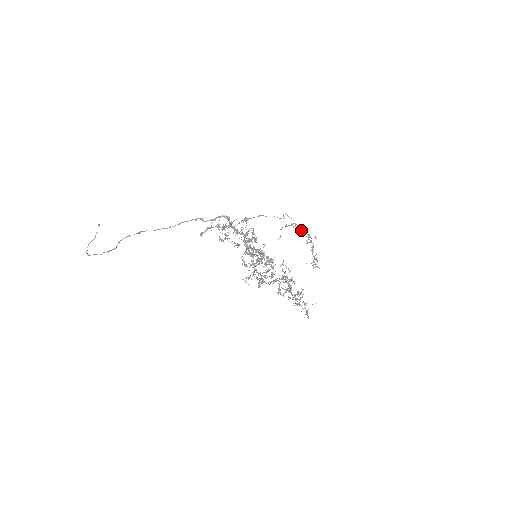
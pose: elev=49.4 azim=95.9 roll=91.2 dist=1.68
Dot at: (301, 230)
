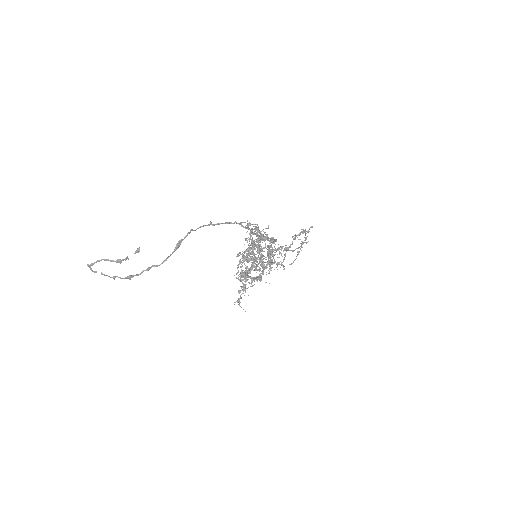
Dot at: occluded
